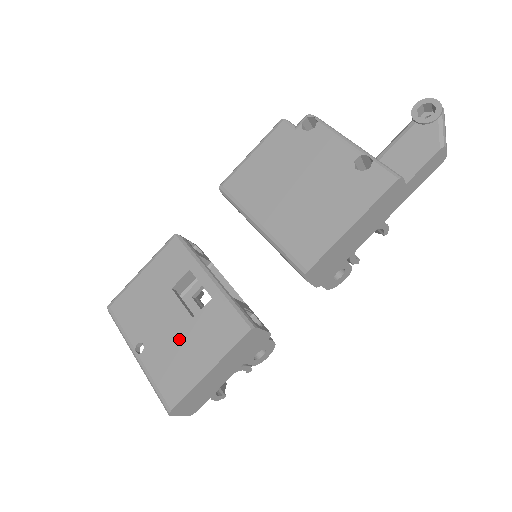
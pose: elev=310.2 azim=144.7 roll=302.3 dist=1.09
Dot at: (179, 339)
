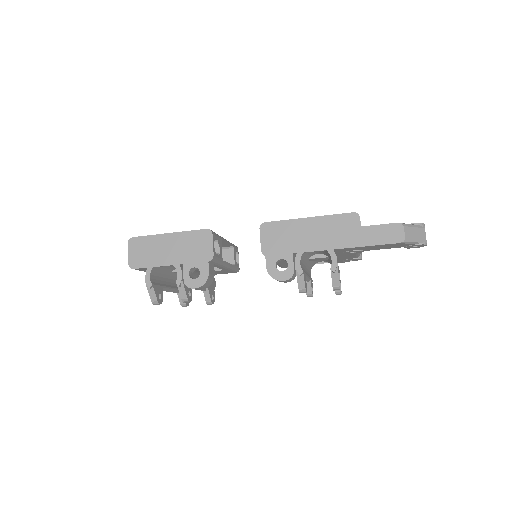
Dot at: occluded
